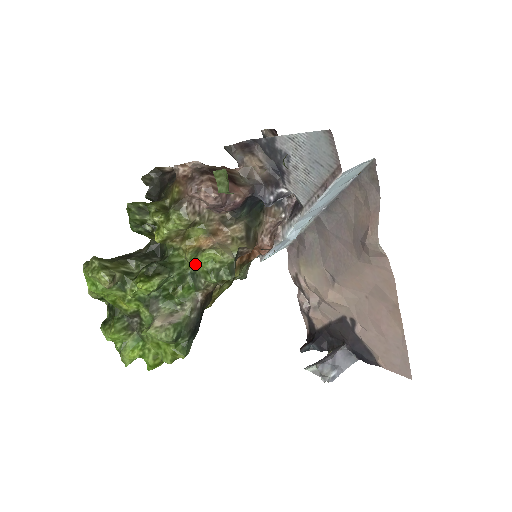
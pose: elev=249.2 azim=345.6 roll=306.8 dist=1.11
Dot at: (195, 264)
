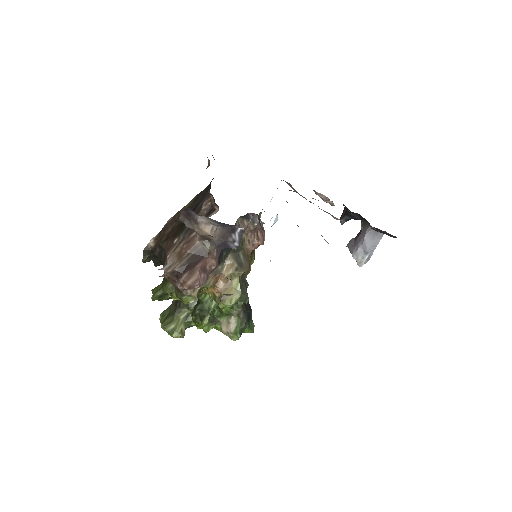
Dot at: occluded
